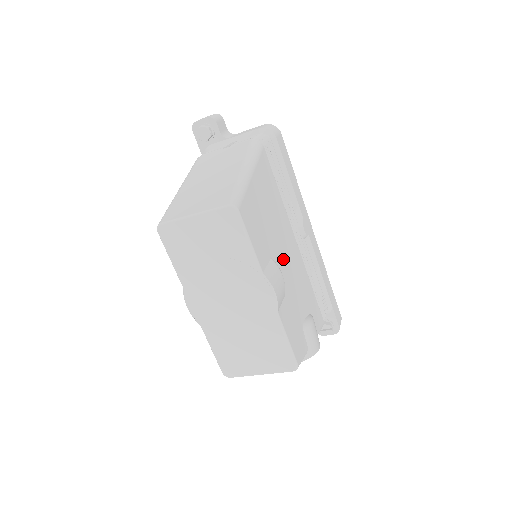
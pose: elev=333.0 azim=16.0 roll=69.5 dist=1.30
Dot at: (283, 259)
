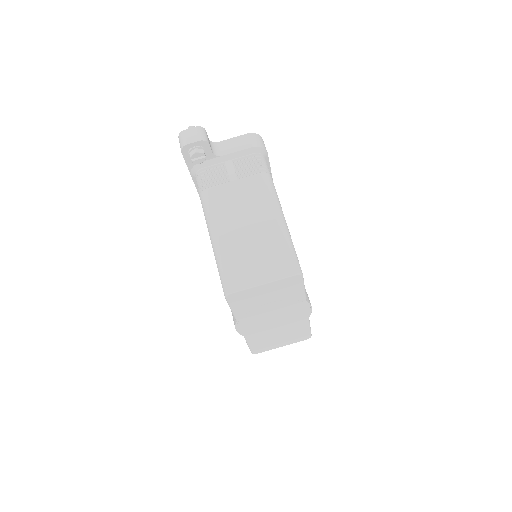
Dot at: occluded
